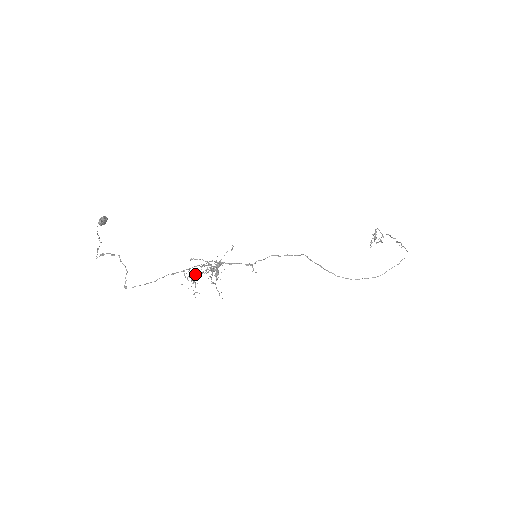
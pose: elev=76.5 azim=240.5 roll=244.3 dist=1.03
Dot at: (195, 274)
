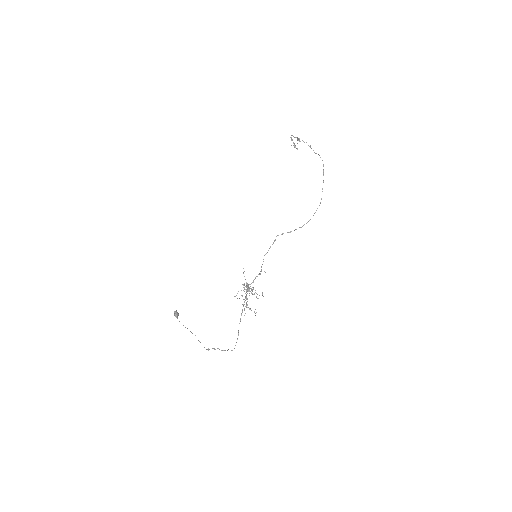
Dot at: occluded
